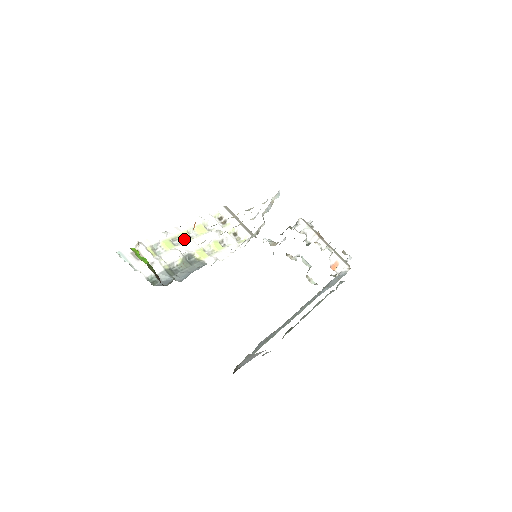
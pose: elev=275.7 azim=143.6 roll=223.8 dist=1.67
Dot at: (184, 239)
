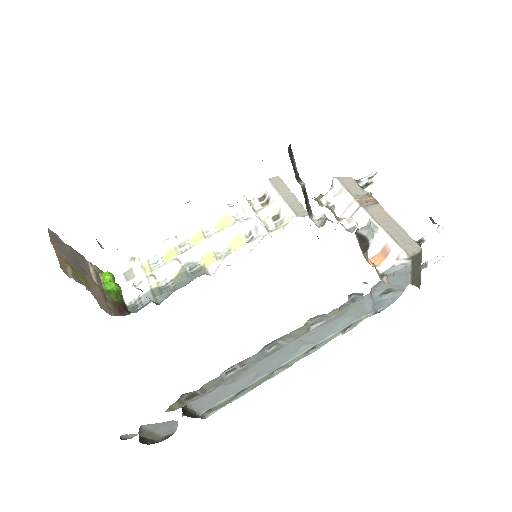
Dot at: (194, 242)
